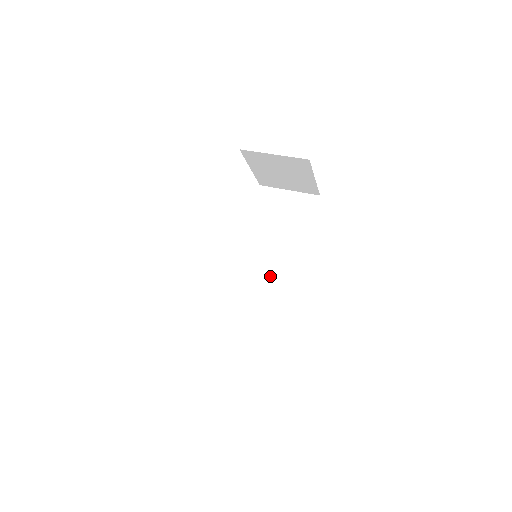
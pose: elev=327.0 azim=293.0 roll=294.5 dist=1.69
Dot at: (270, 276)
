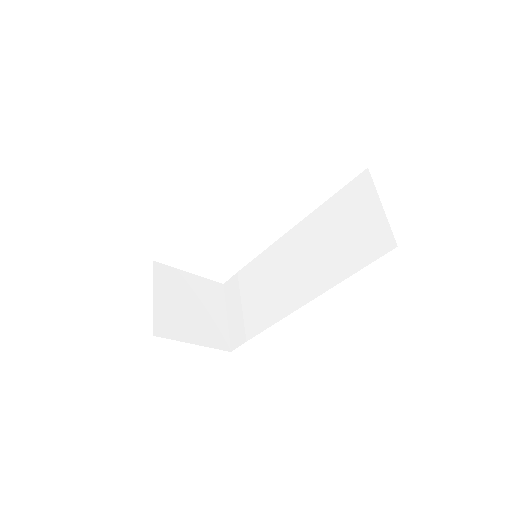
Dot at: (288, 281)
